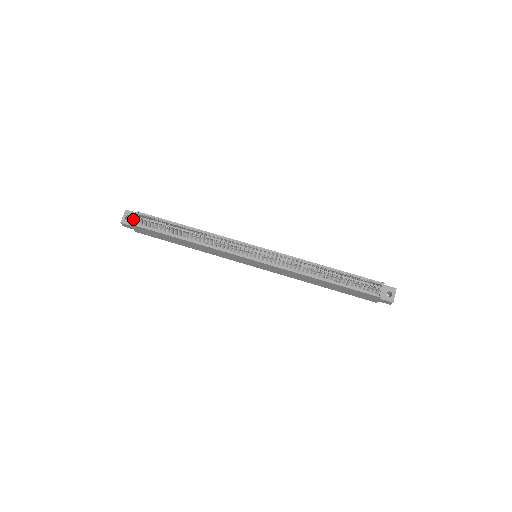
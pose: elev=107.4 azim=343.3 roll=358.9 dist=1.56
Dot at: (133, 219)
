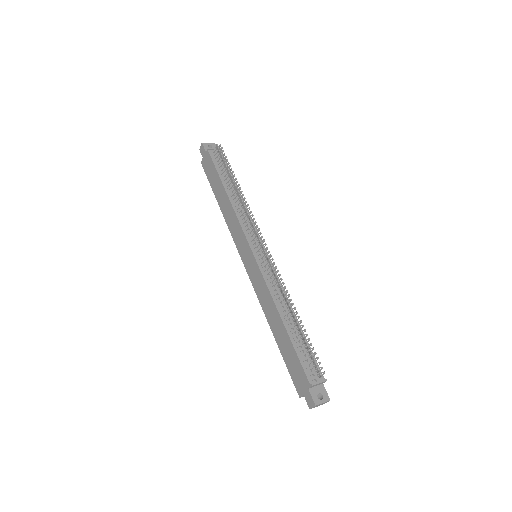
Dot at: occluded
